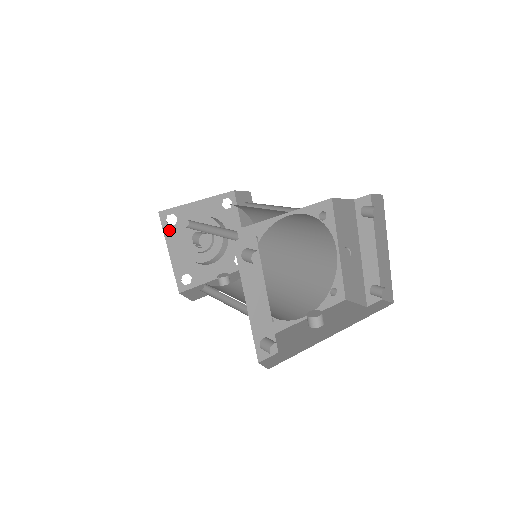
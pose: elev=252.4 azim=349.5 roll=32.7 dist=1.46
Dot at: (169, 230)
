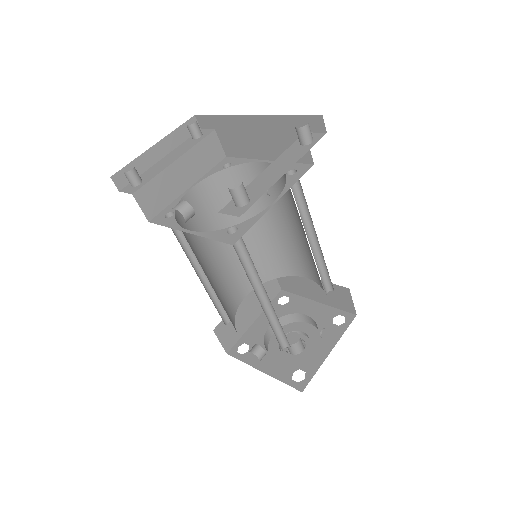
Dot at: (274, 306)
